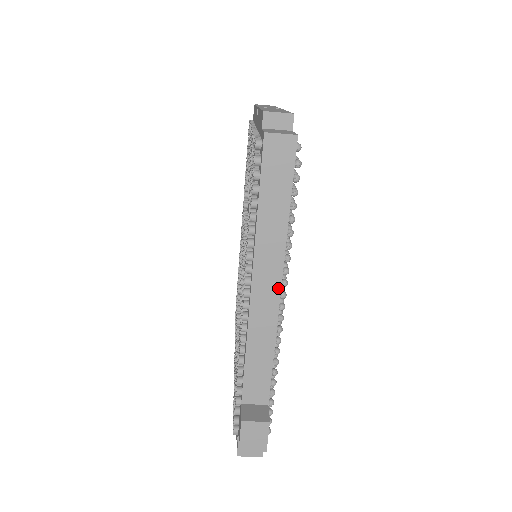
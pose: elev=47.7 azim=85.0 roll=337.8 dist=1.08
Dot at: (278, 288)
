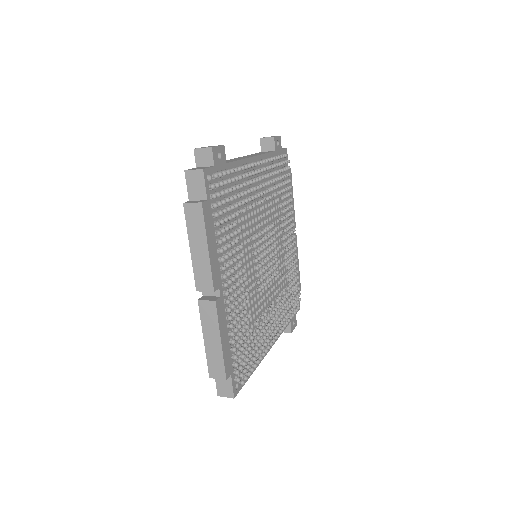
Dot at: (266, 353)
